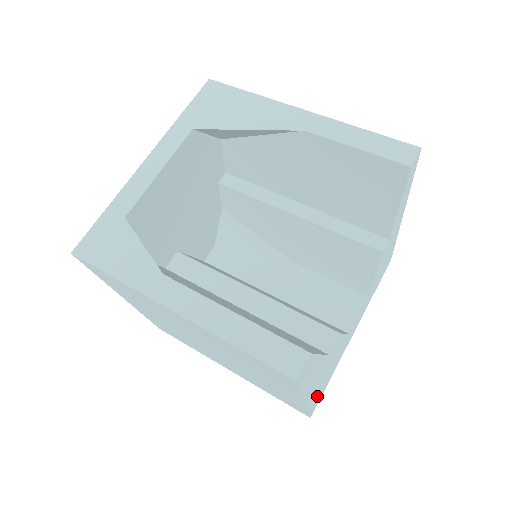
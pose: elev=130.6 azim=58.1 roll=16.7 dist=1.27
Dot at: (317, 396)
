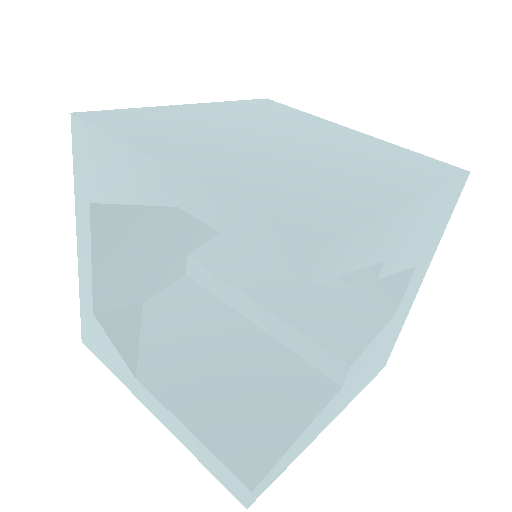
Dot at: (372, 372)
